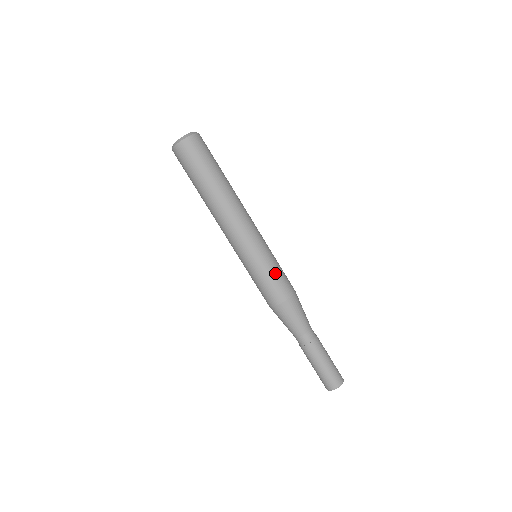
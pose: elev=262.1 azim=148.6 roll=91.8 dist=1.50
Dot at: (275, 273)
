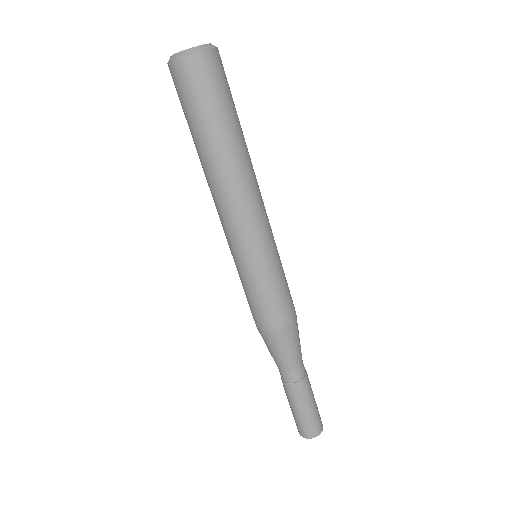
Dot at: (281, 287)
